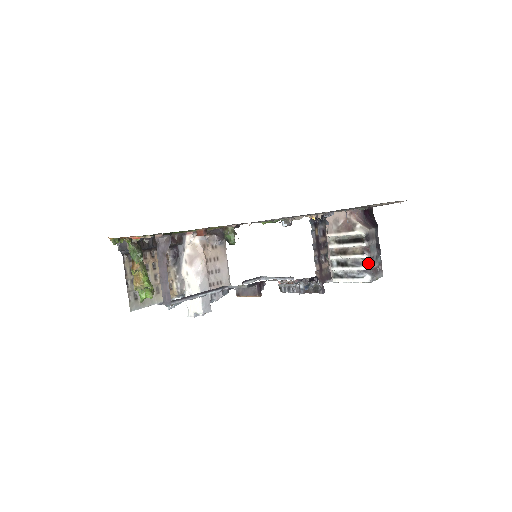
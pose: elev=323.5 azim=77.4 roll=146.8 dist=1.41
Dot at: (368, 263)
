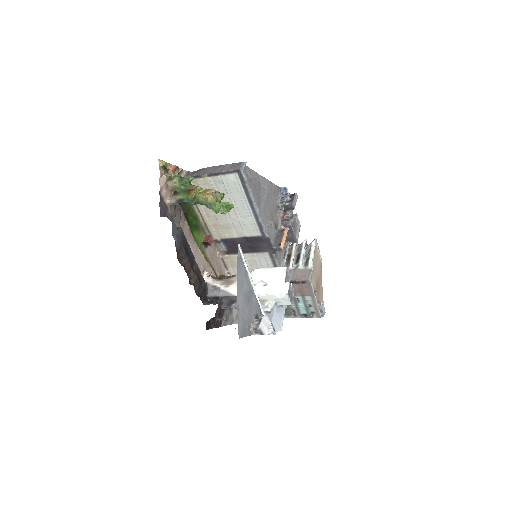
Dot at: occluded
